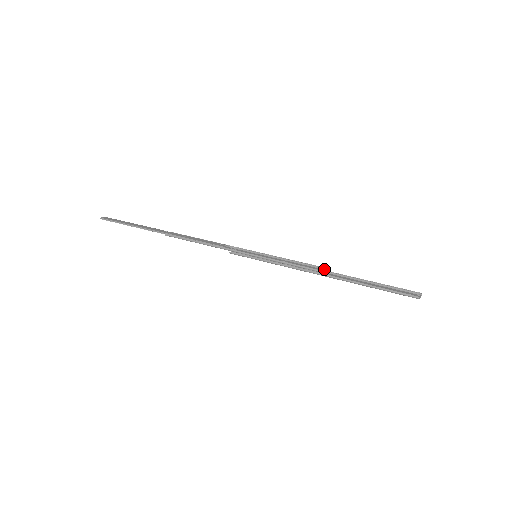
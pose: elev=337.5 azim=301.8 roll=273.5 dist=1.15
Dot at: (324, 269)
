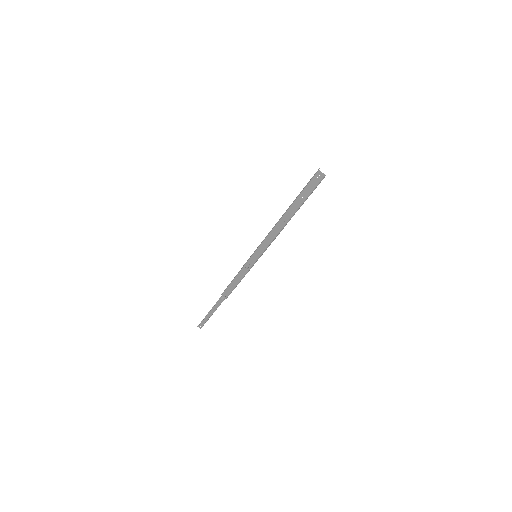
Dot at: (285, 224)
